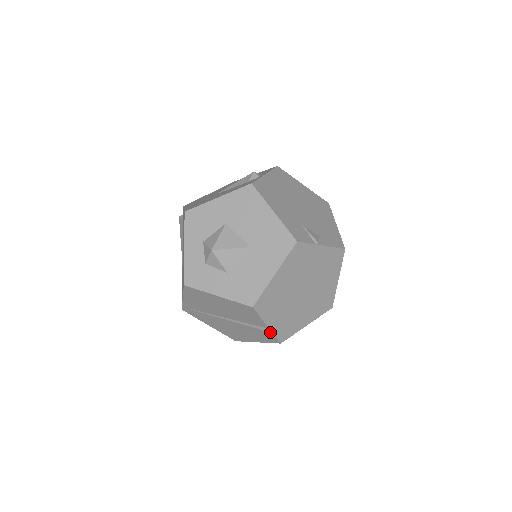
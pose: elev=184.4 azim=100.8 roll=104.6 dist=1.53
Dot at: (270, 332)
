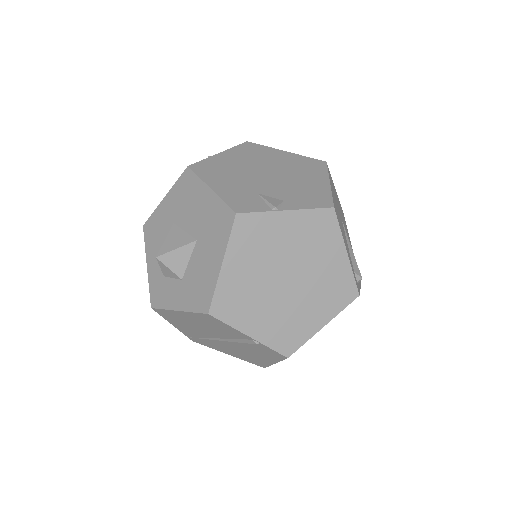
Dot at: (261, 344)
